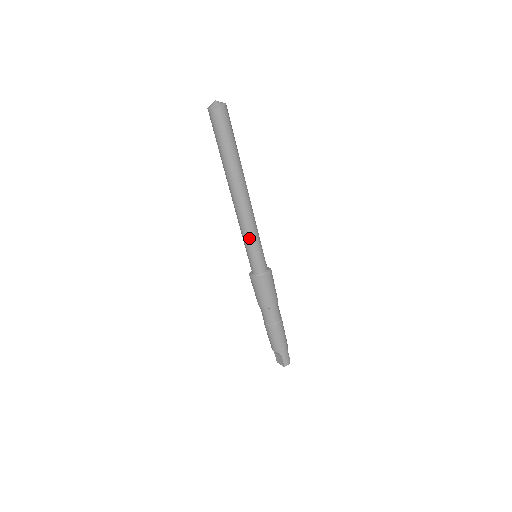
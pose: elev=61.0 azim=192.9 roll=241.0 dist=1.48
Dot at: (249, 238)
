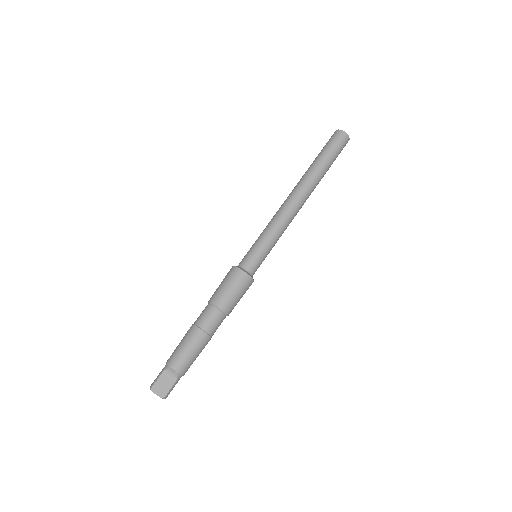
Dot at: (277, 236)
